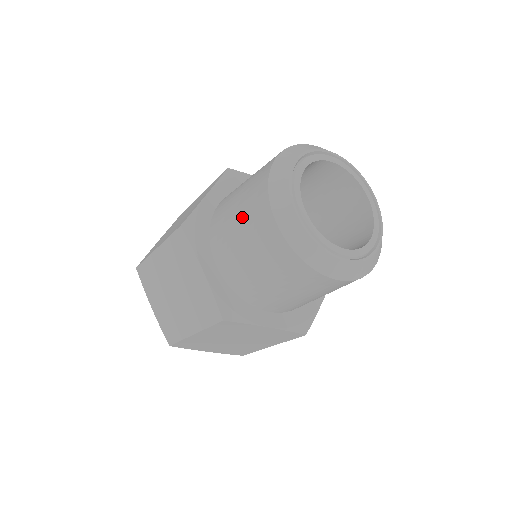
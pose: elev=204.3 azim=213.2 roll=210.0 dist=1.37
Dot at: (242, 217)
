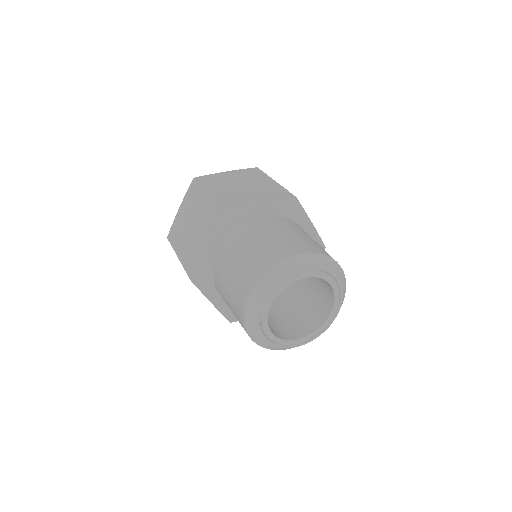
Dot at: (231, 307)
